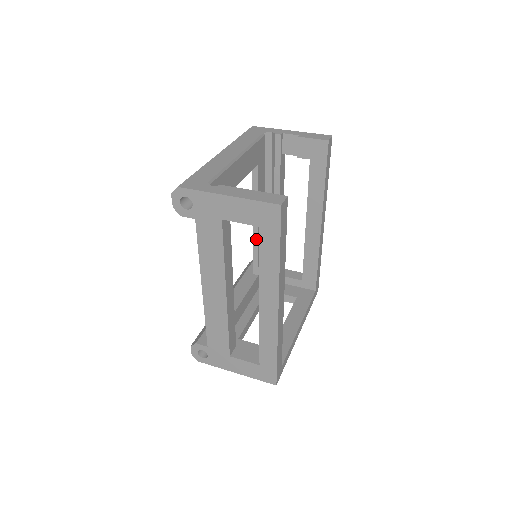
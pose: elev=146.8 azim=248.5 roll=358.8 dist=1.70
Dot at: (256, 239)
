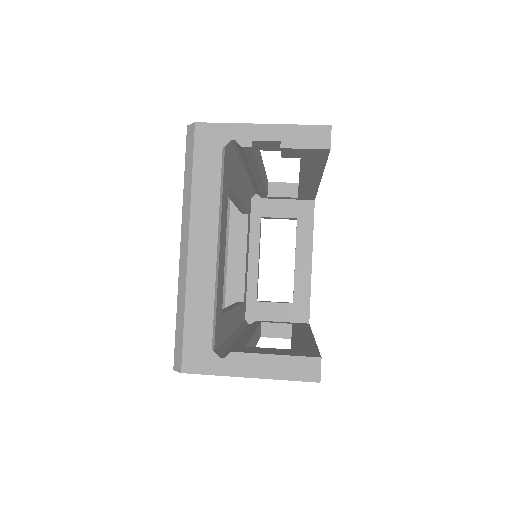
Dot at: (240, 206)
